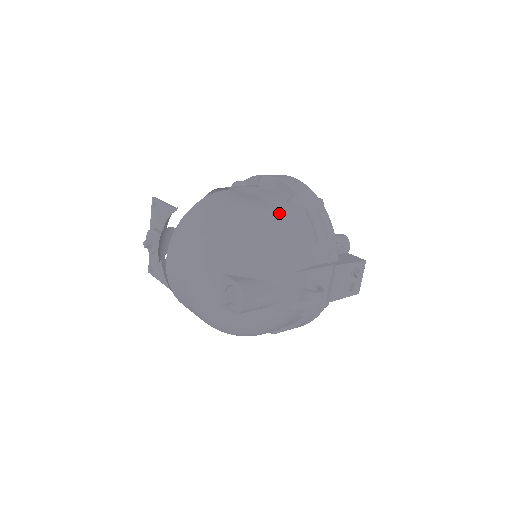
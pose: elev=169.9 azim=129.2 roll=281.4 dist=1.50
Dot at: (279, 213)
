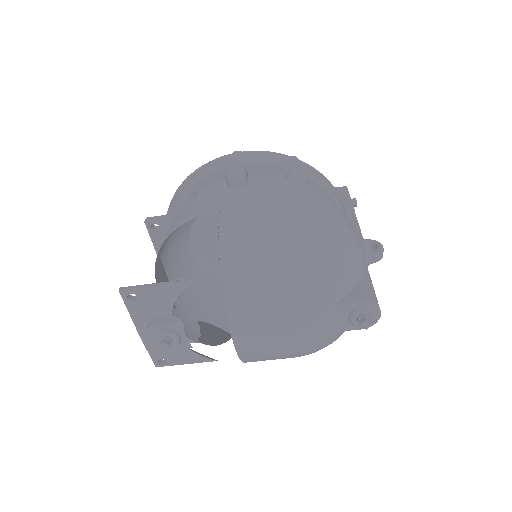
Dot at: (311, 203)
